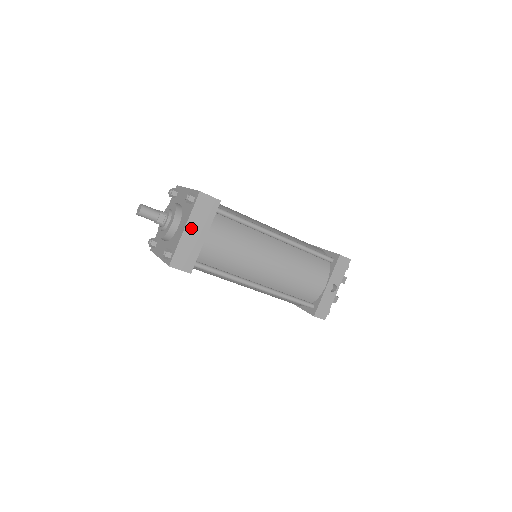
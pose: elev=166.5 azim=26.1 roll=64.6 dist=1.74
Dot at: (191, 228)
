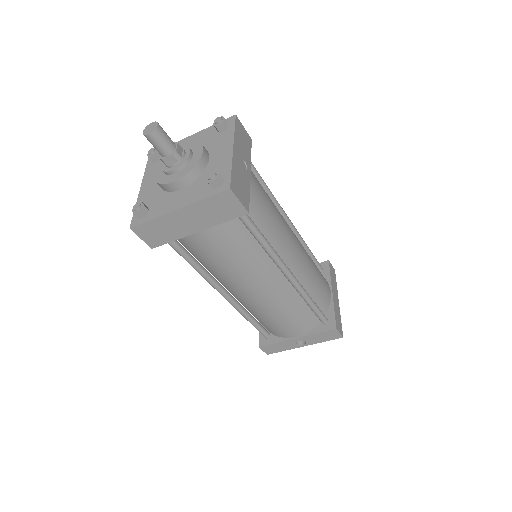
Dot at: (187, 214)
